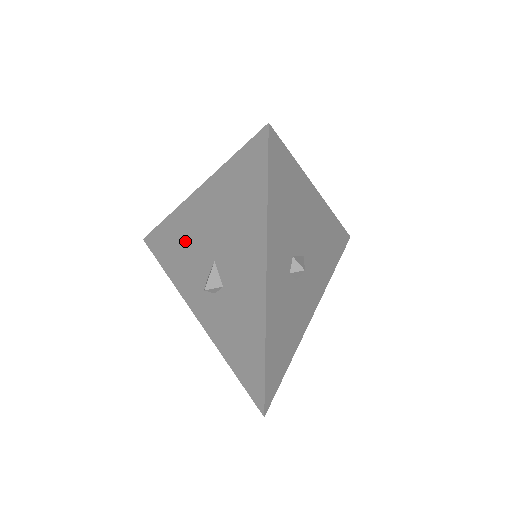
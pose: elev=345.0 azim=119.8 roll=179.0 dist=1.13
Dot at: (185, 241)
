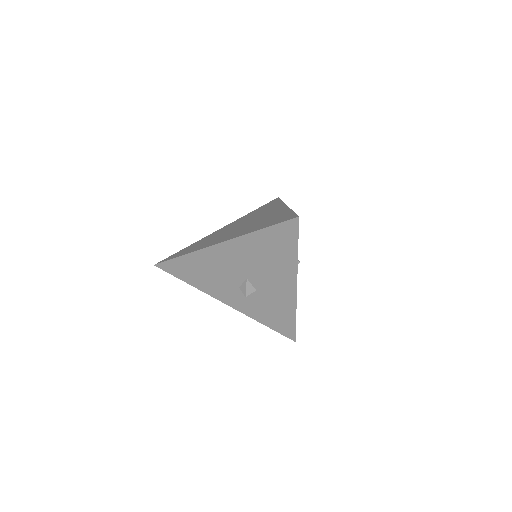
Dot at: (212, 268)
